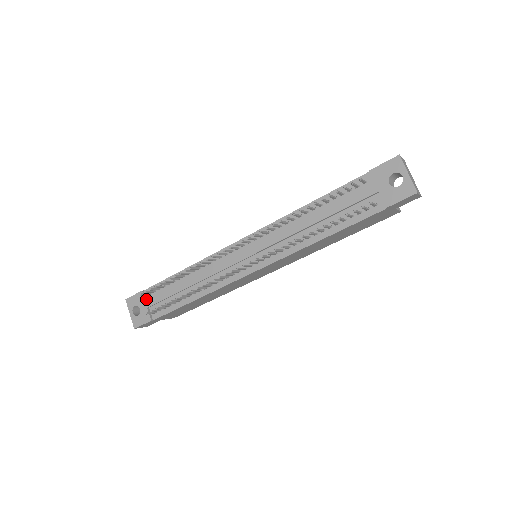
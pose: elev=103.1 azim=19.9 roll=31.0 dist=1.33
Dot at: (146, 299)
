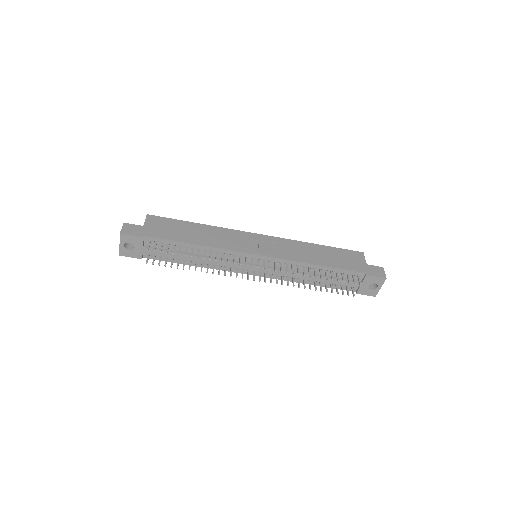
Dot at: (143, 242)
